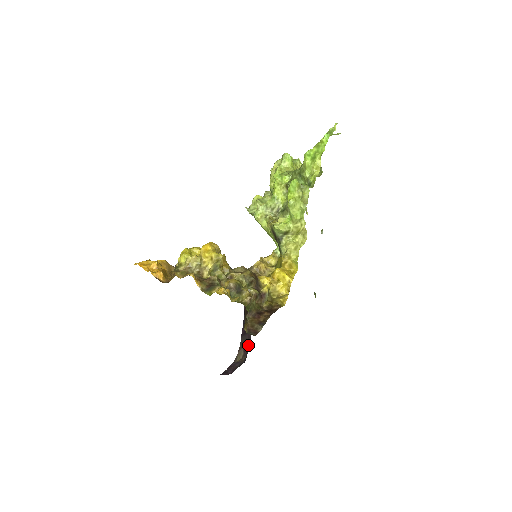
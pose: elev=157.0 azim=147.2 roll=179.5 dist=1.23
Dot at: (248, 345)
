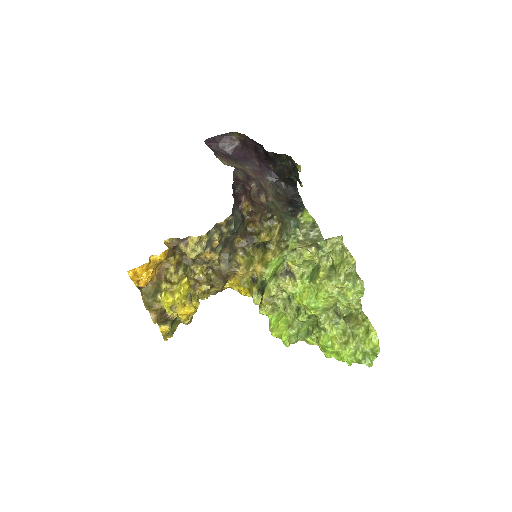
Dot at: (245, 151)
